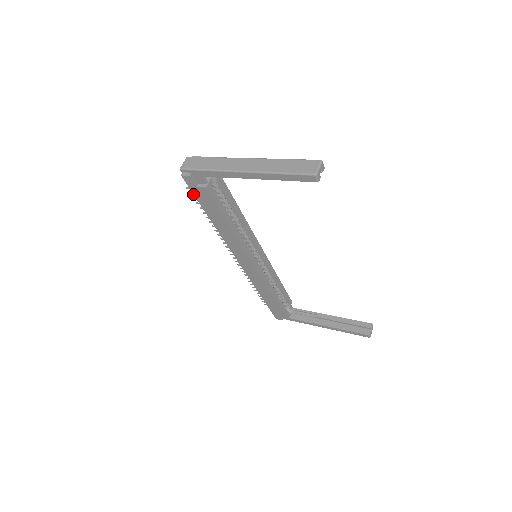
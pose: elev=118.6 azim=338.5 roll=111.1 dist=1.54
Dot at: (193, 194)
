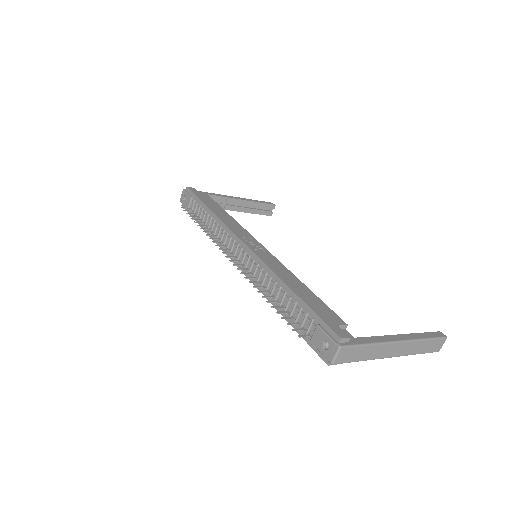
Dot at: (307, 343)
